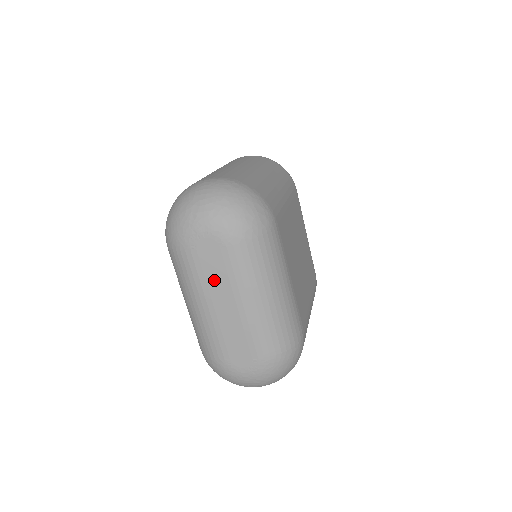
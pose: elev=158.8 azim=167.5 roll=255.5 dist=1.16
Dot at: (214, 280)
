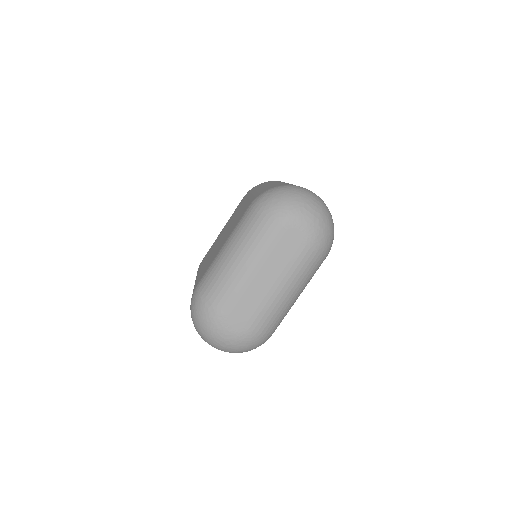
Dot at: (276, 258)
